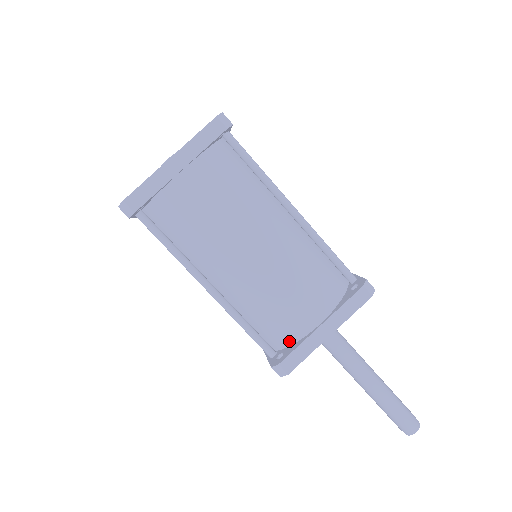
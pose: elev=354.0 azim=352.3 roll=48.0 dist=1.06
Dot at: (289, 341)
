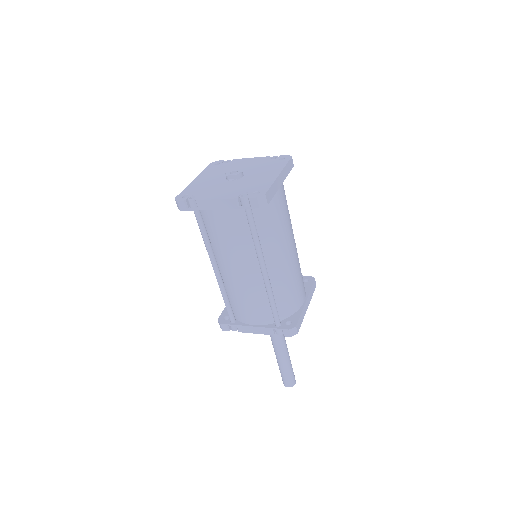
Dot at: (291, 313)
